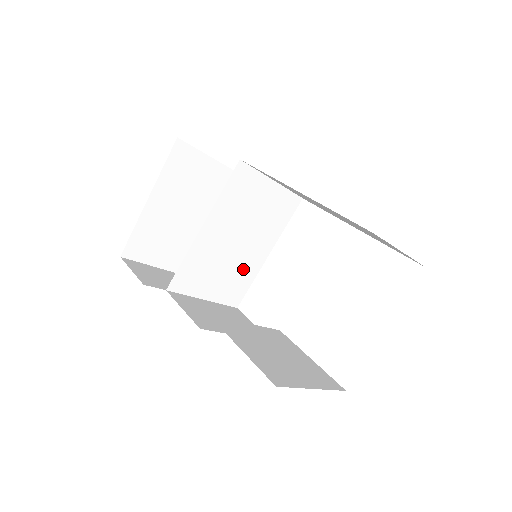
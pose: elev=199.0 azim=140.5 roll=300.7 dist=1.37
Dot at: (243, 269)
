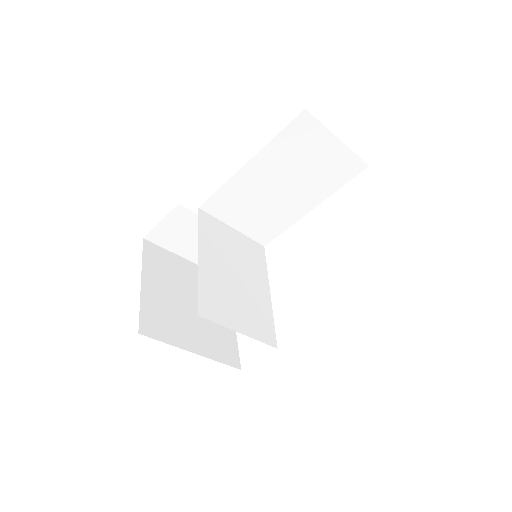
Dot at: (257, 305)
